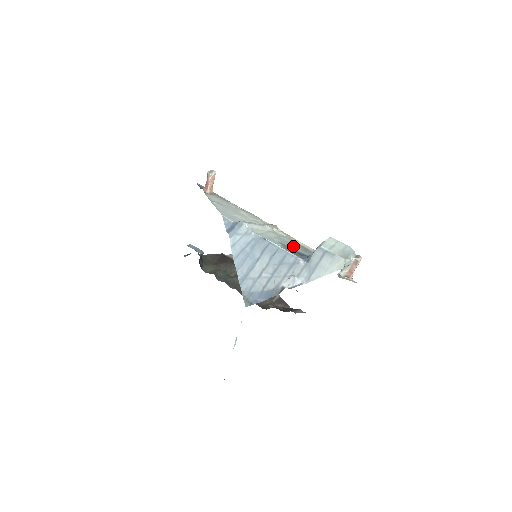
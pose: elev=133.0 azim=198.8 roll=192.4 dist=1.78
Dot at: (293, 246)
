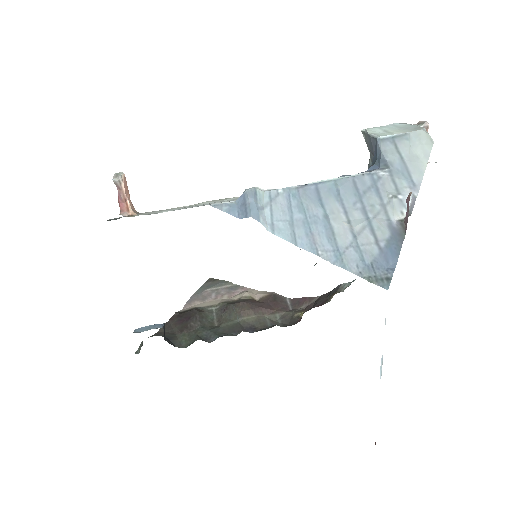
Dot at: occluded
